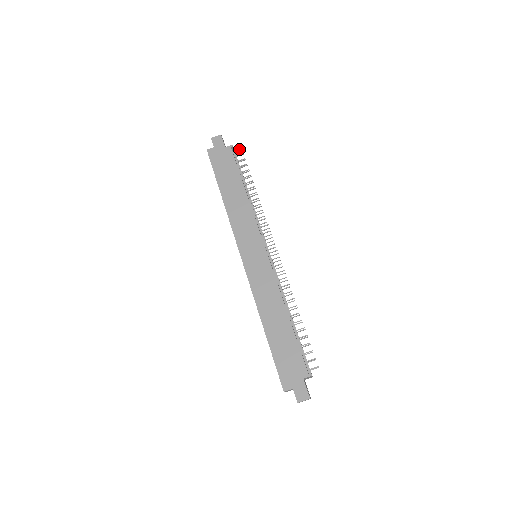
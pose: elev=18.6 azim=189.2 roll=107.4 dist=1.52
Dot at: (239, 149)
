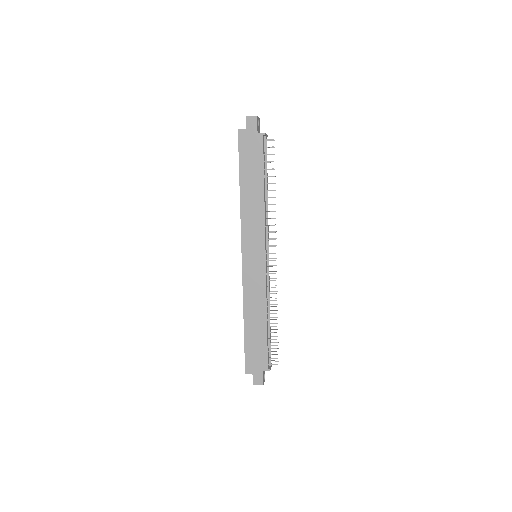
Dot at: (271, 139)
